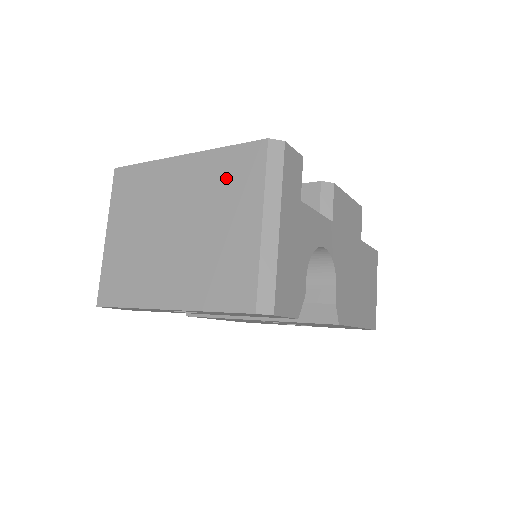
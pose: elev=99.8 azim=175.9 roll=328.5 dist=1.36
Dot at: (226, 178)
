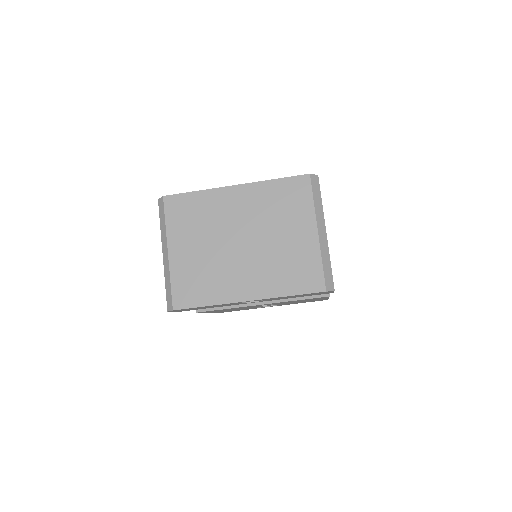
Dot at: (281, 202)
